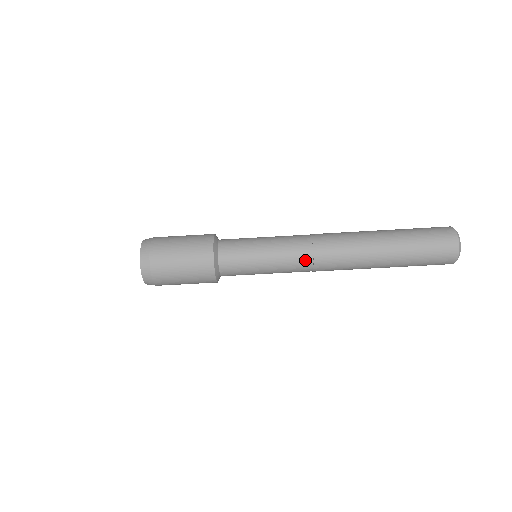
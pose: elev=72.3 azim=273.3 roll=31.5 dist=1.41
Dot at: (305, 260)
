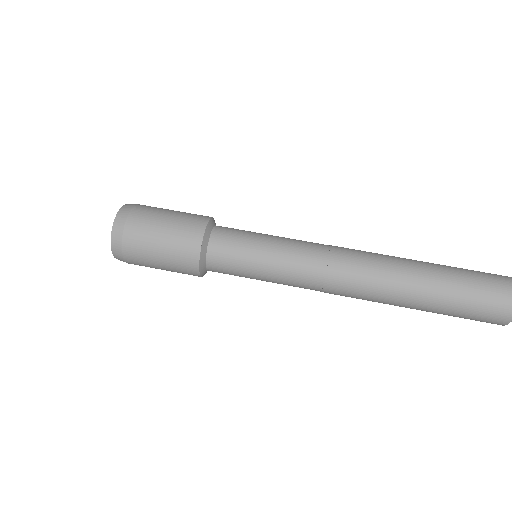
Dot at: (316, 265)
